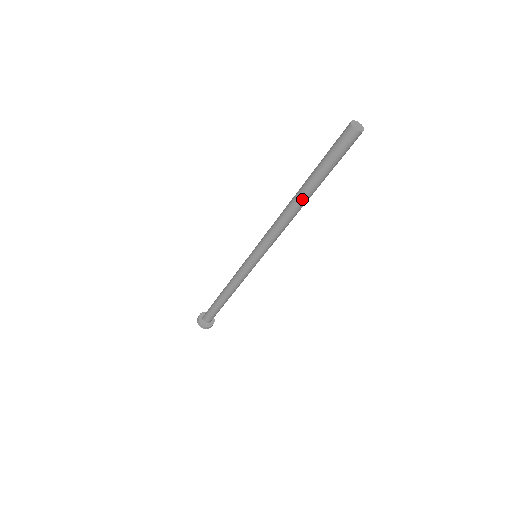
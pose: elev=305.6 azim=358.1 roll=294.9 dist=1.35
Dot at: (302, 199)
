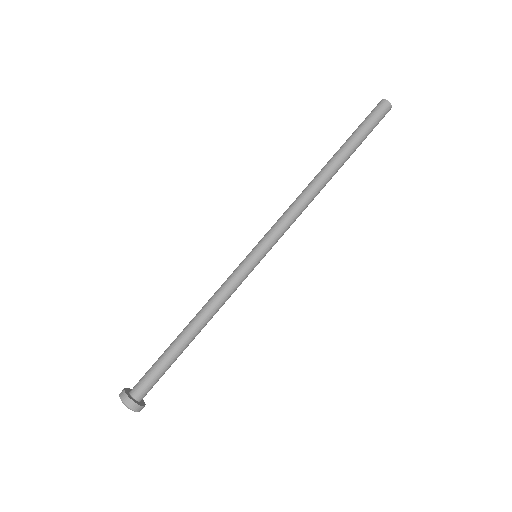
Dot at: (329, 167)
